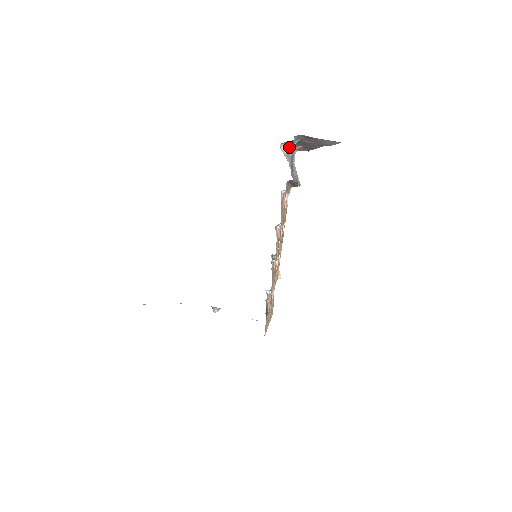
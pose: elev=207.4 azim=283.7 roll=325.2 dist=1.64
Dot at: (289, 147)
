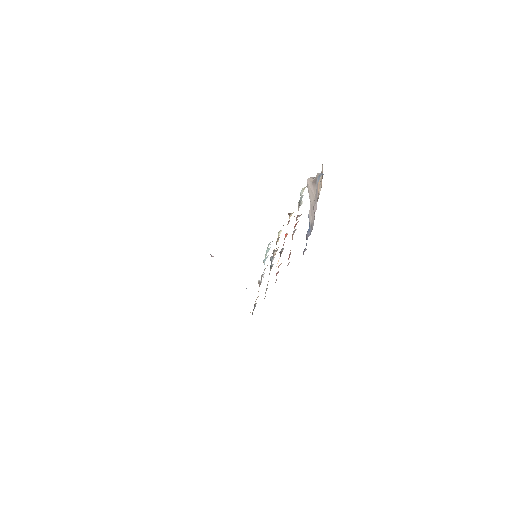
Dot at: (318, 173)
